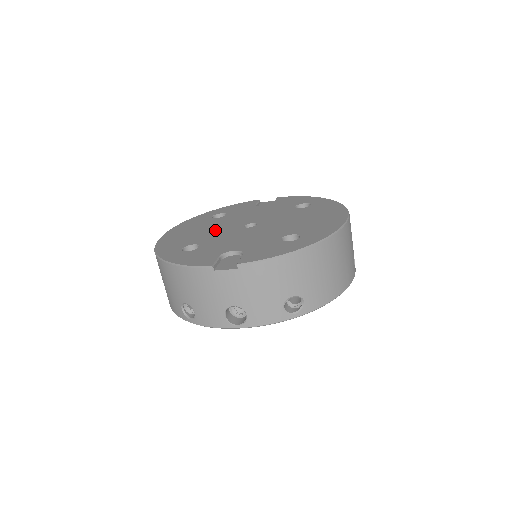
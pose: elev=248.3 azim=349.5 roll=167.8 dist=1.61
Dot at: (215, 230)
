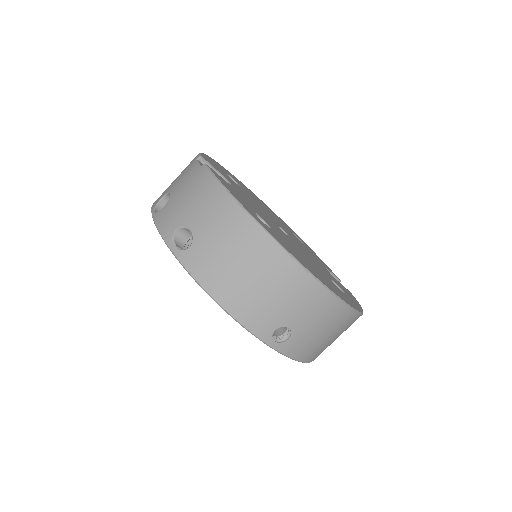
Dot at: (268, 212)
